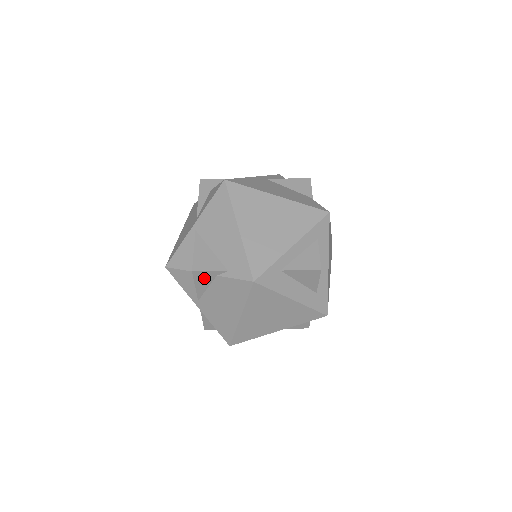
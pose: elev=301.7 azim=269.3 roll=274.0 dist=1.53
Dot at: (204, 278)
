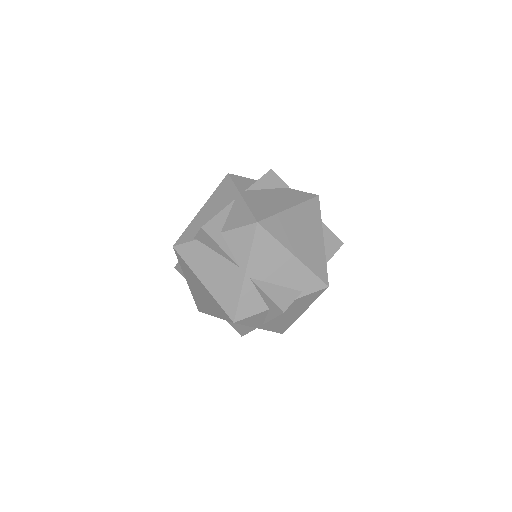
Dot at: occluded
